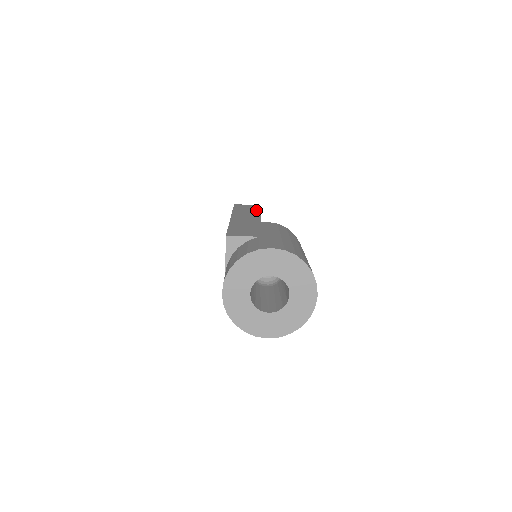
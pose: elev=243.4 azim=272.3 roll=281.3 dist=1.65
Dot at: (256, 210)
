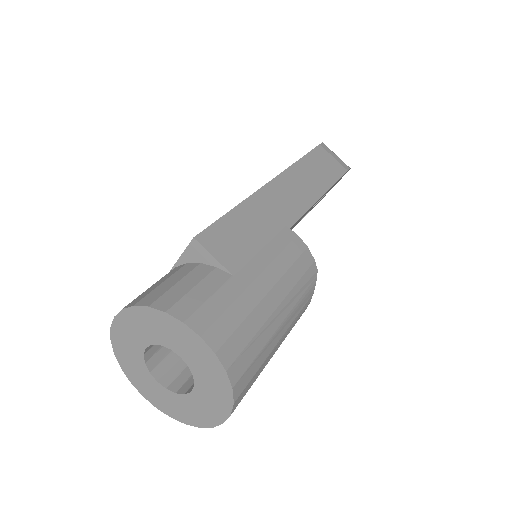
Dot at: (326, 183)
